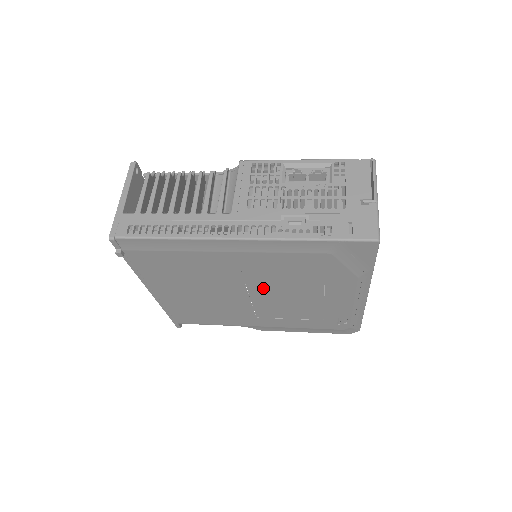
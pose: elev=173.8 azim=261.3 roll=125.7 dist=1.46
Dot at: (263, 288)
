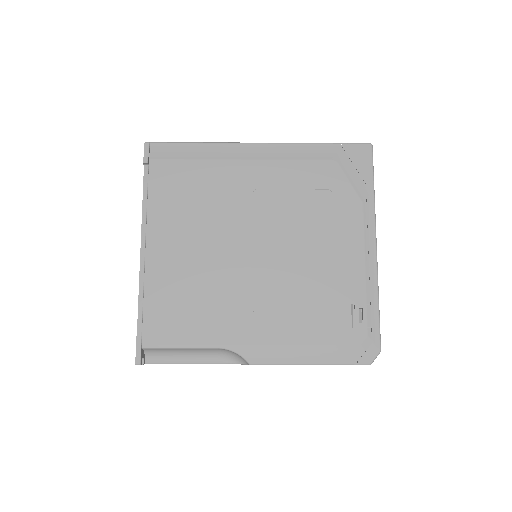
Dot at: (270, 231)
